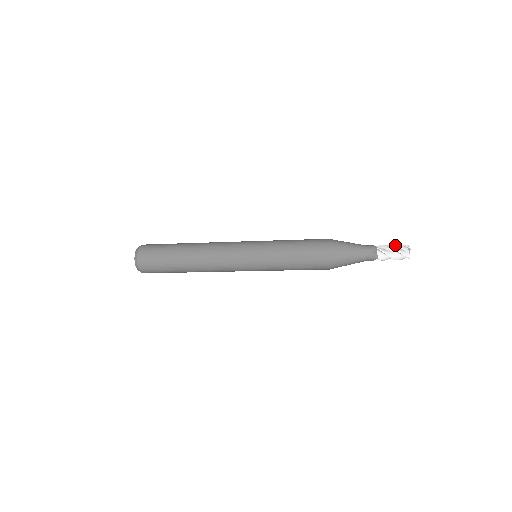
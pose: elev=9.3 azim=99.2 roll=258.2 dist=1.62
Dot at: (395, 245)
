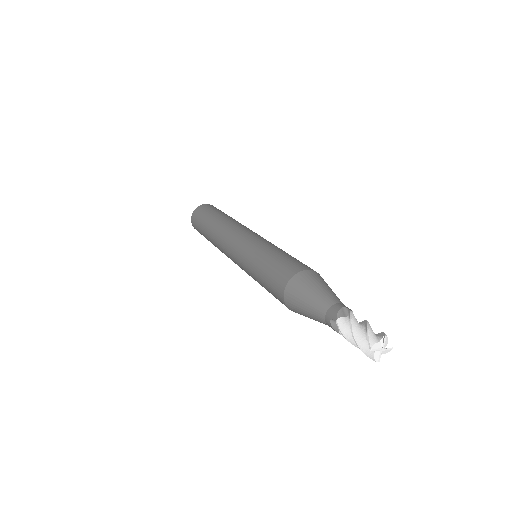
Dot at: (366, 326)
